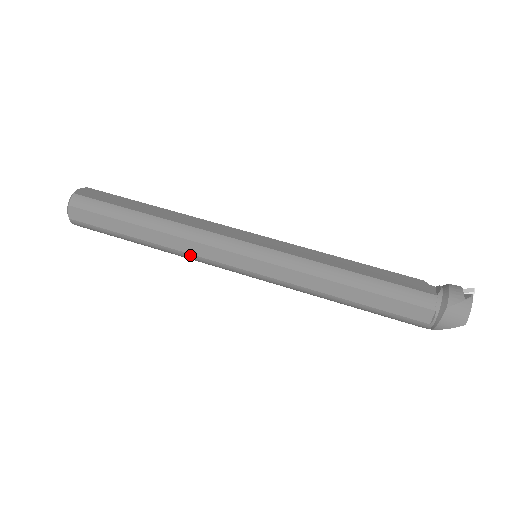
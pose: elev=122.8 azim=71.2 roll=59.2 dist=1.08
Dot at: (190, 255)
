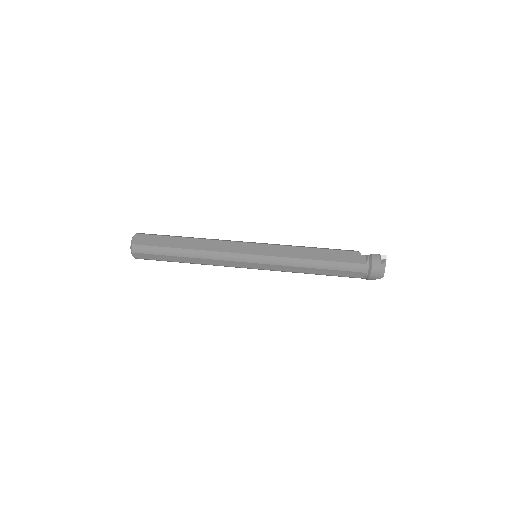
Dot at: (216, 265)
